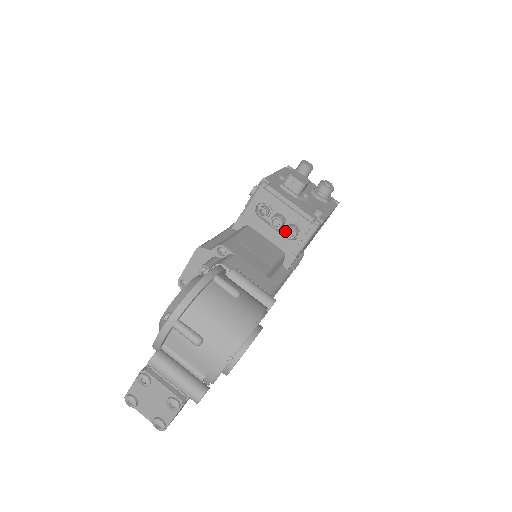
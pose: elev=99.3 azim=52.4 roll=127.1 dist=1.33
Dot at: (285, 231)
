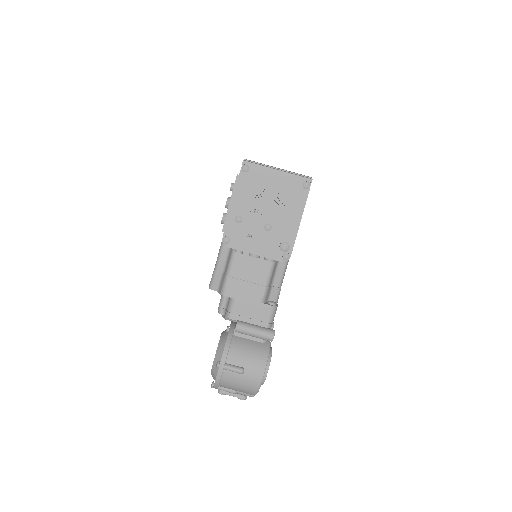
Dot at: occluded
